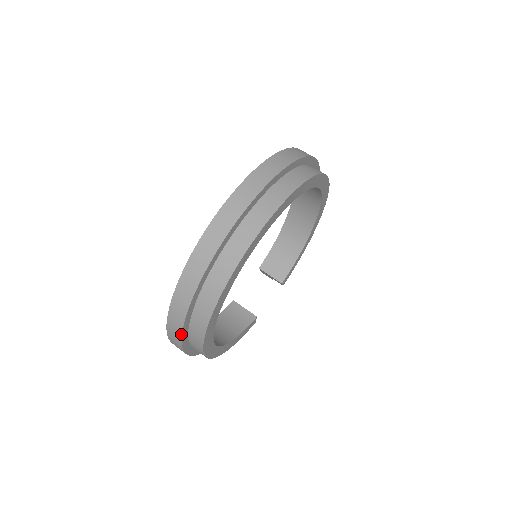
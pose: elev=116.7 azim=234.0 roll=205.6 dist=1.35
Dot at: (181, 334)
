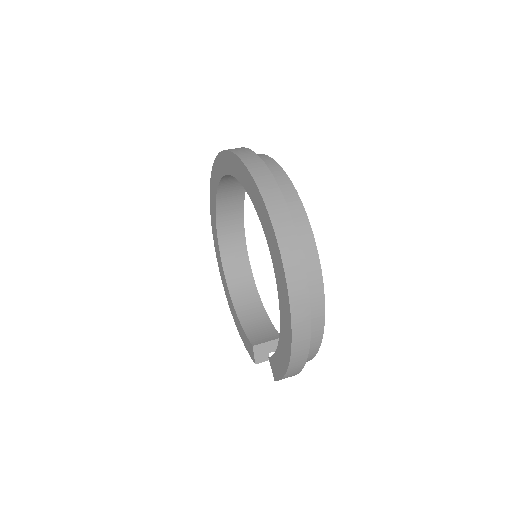
Dot at: (291, 220)
